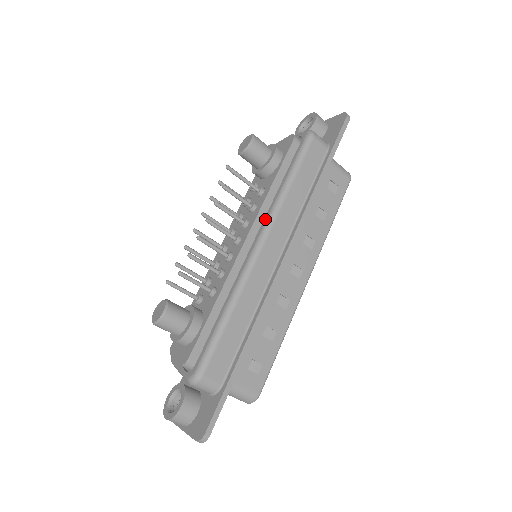
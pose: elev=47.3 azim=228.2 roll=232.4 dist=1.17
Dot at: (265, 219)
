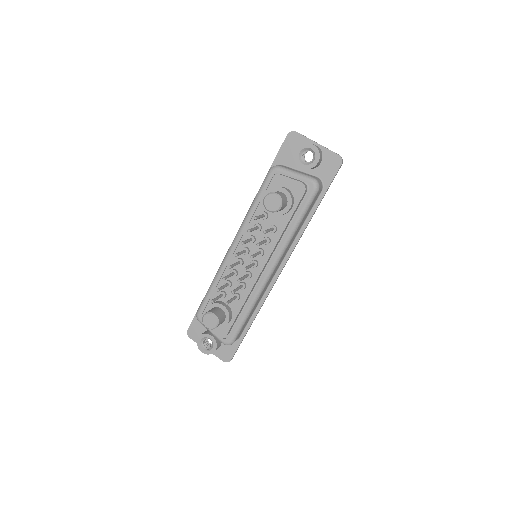
Dot at: (277, 253)
